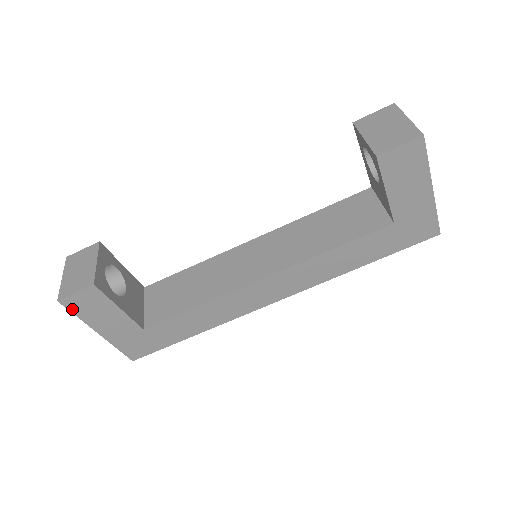
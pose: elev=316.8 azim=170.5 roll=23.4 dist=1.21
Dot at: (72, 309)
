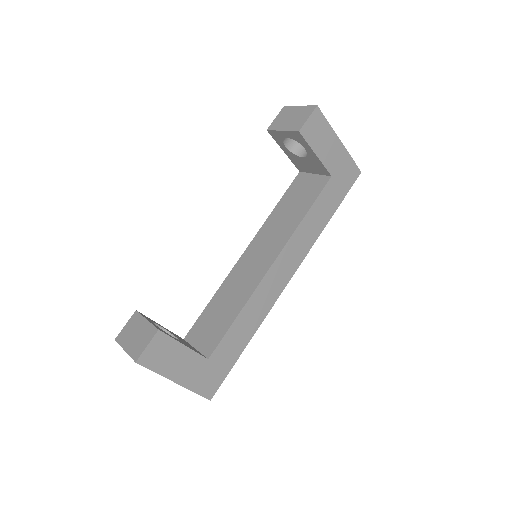
Dot at: (149, 366)
